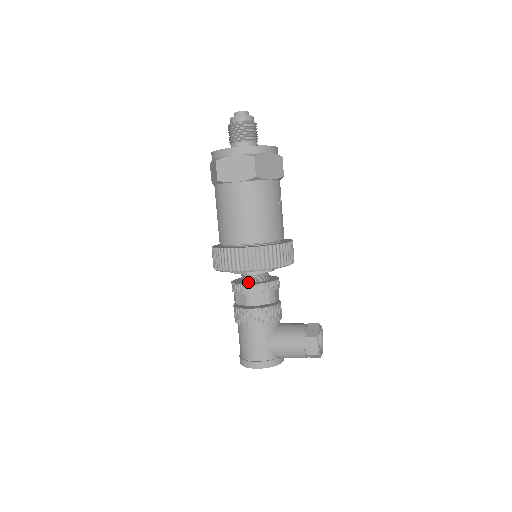
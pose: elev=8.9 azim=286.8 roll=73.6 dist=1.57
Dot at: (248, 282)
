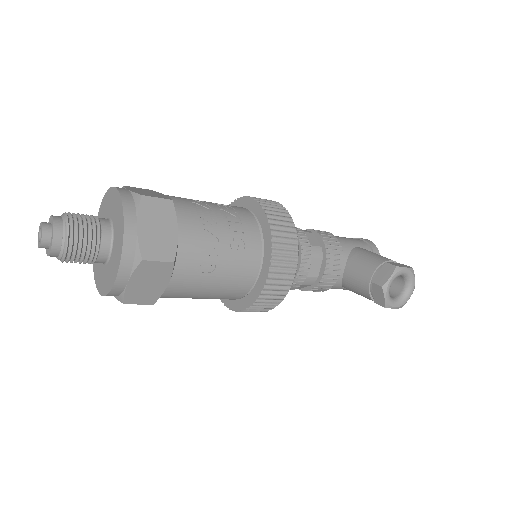
Dot at: occluded
